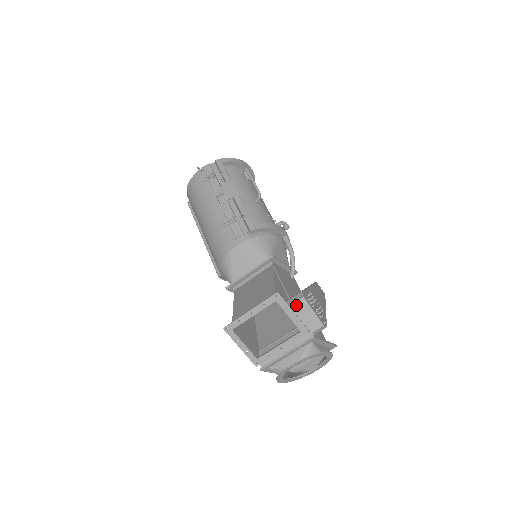
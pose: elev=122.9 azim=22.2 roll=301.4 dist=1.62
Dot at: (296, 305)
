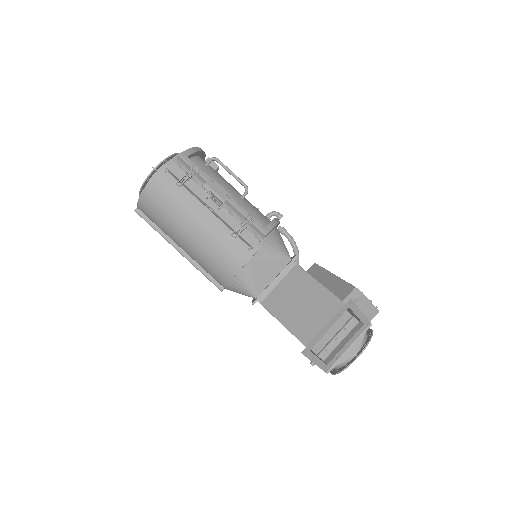
Dot at: (356, 302)
